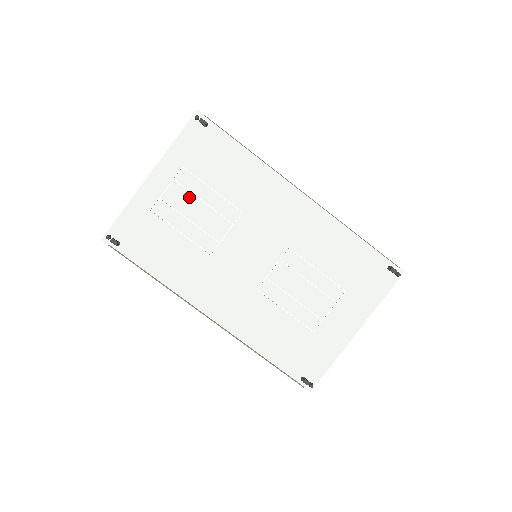
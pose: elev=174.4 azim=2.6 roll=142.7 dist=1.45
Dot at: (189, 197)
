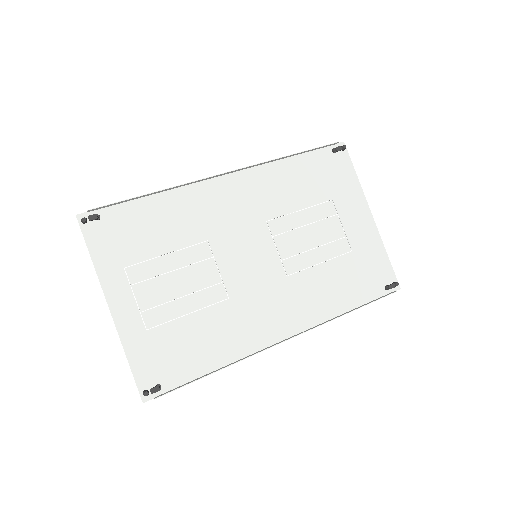
Dot at: (159, 282)
